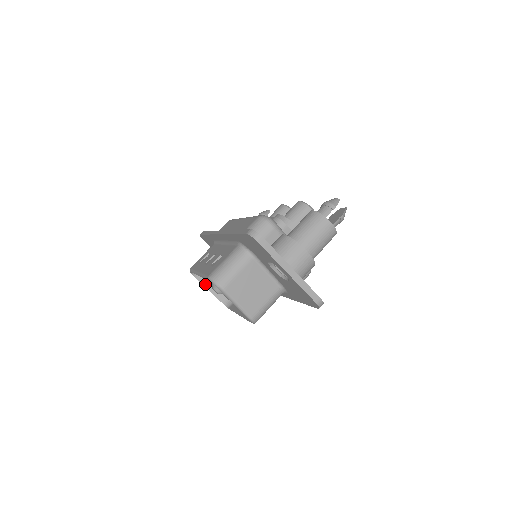
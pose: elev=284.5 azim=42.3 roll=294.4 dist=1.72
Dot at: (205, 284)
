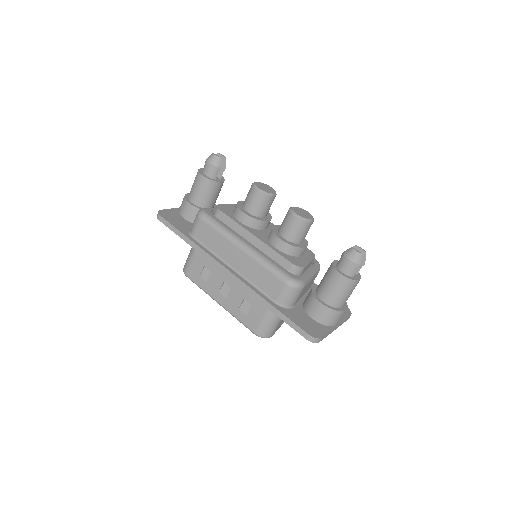
Dot at: occluded
